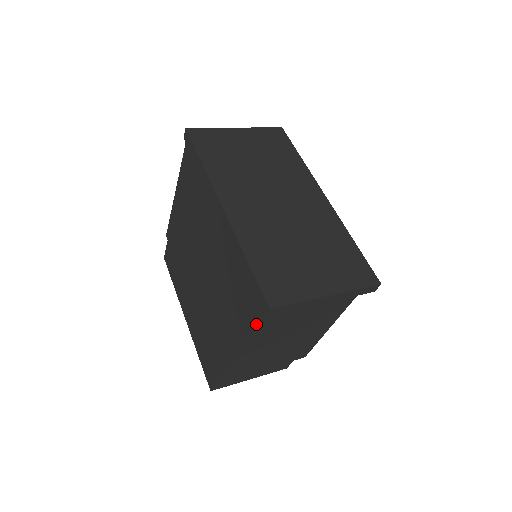
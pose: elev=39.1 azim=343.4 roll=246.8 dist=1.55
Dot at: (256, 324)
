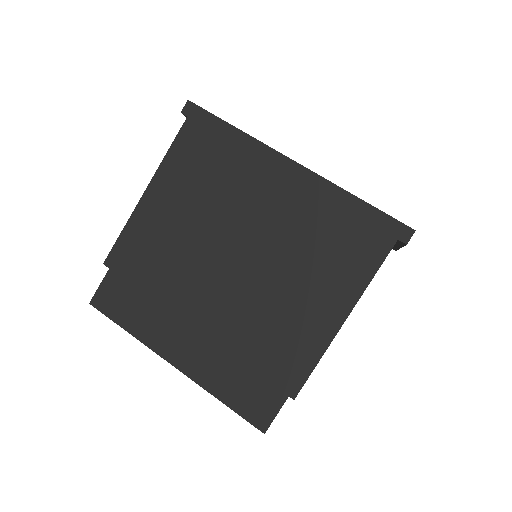
Dot at: (378, 269)
